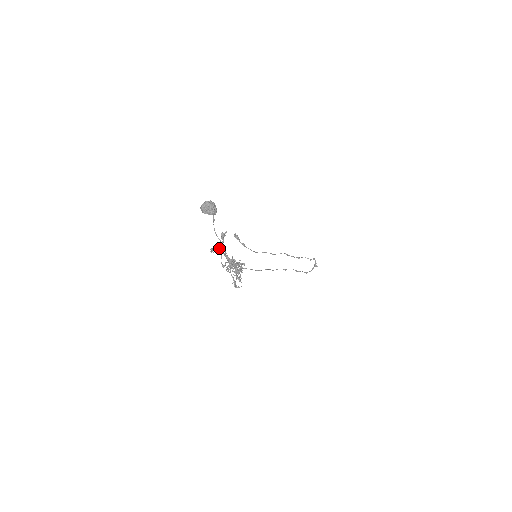
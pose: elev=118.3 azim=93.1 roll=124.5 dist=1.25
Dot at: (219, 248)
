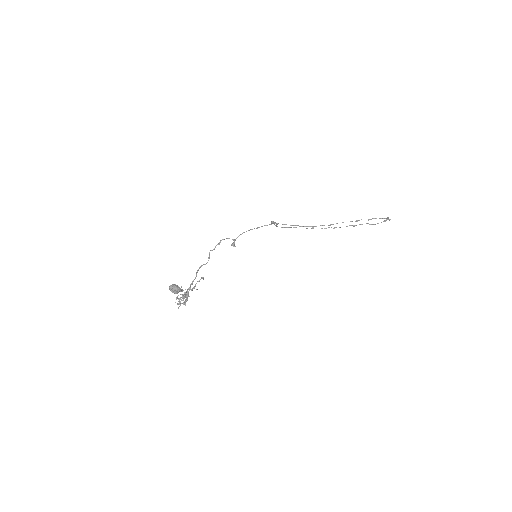
Dot at: (196, 273)
